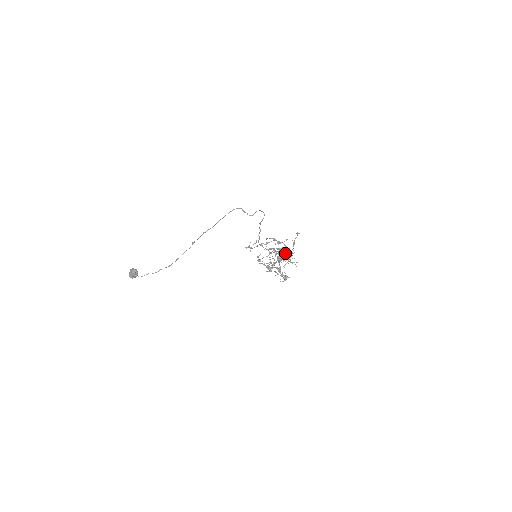
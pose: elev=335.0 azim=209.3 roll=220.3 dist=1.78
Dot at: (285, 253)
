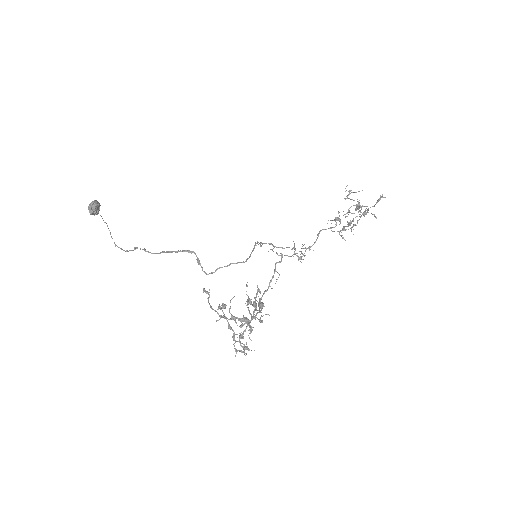
Dot at: (357, 204)
